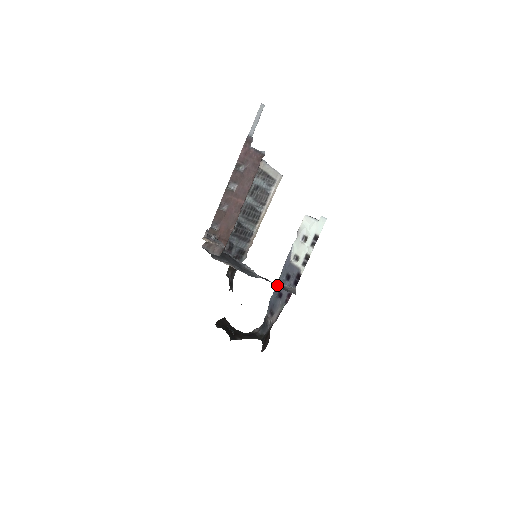
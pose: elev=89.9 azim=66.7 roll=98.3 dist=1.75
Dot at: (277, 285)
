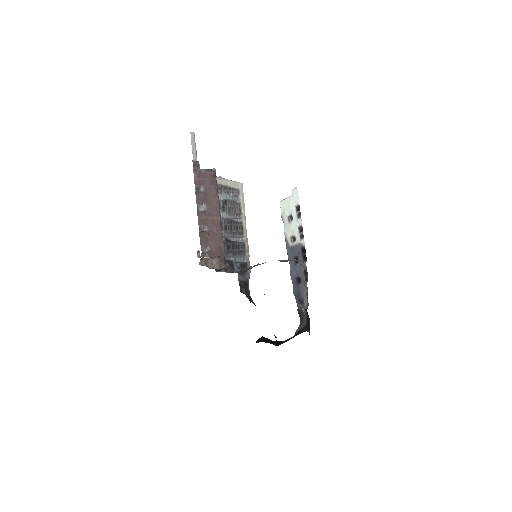
Dot at: (285, 261)
